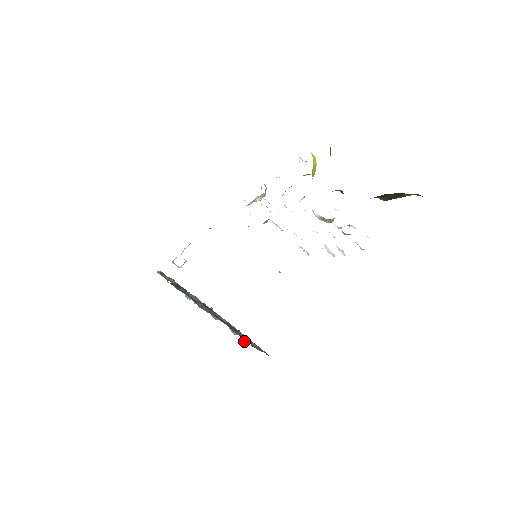
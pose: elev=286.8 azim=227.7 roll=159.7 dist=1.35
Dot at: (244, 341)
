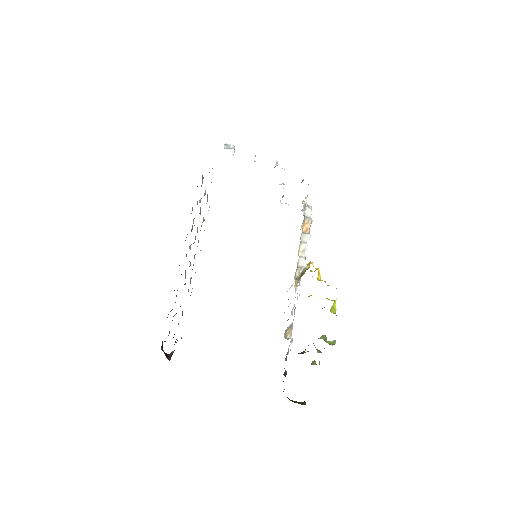
Dot at: (190, 281)
